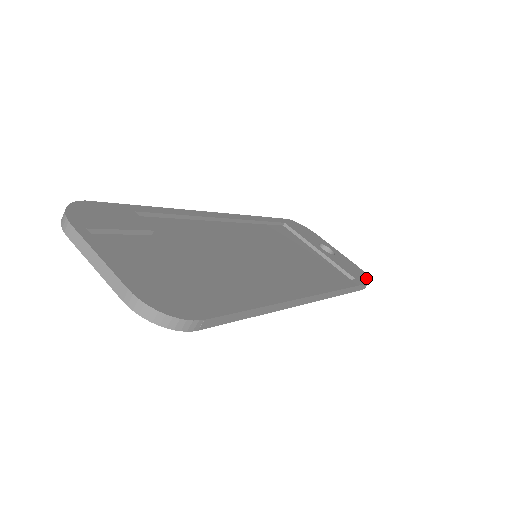
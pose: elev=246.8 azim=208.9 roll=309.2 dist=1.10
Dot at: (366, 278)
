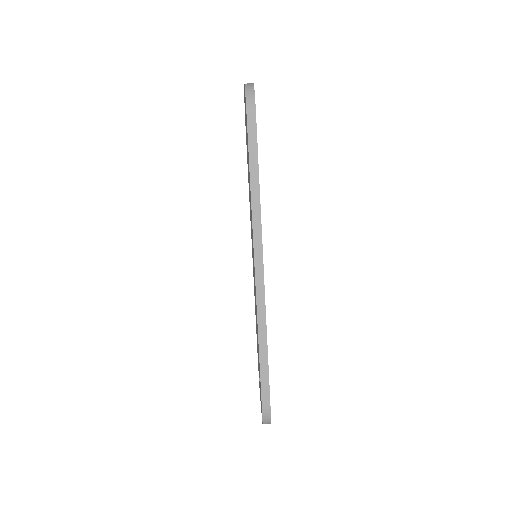
Dot at: occluded
